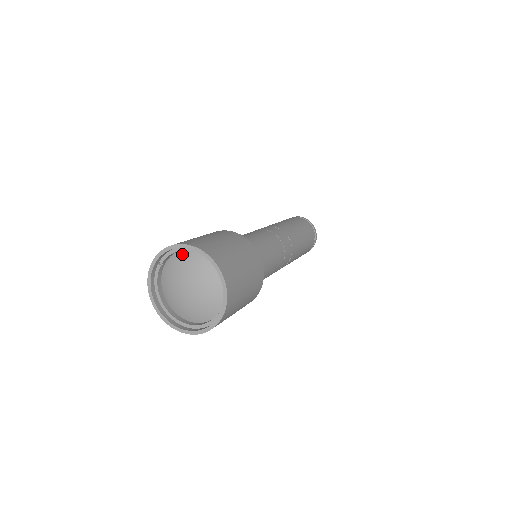
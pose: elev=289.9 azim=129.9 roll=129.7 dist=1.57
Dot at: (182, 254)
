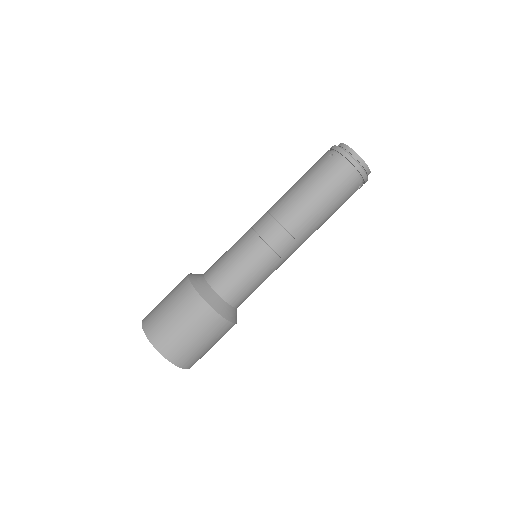
Dot at: occluded
